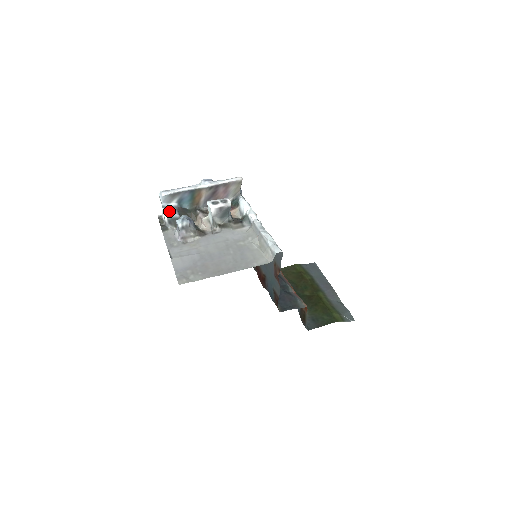
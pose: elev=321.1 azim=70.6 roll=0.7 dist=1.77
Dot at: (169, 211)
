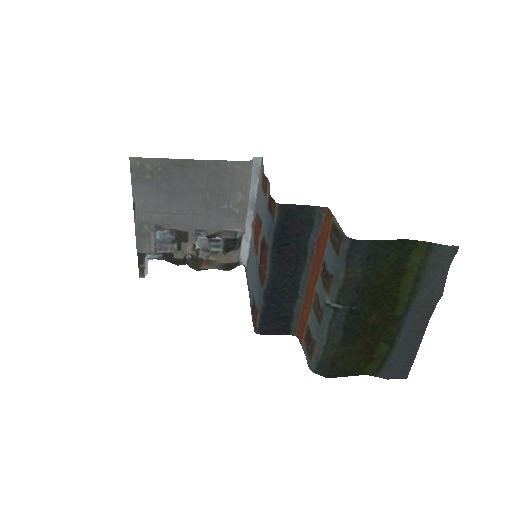
Dot at: occluded
